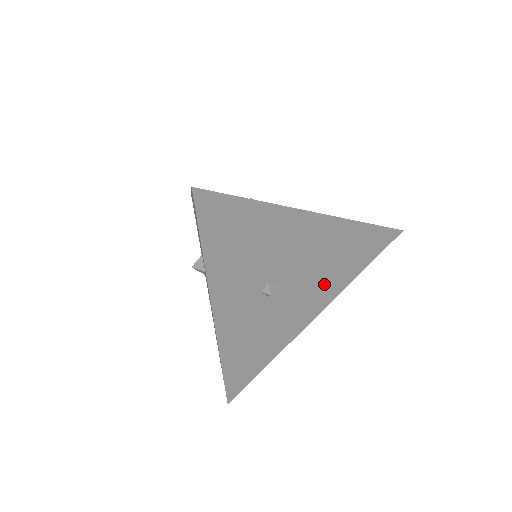
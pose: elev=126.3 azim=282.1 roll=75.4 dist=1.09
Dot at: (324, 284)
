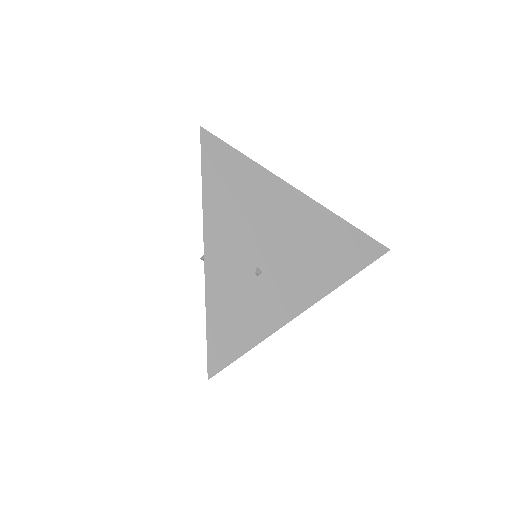
Dot at: occluded
